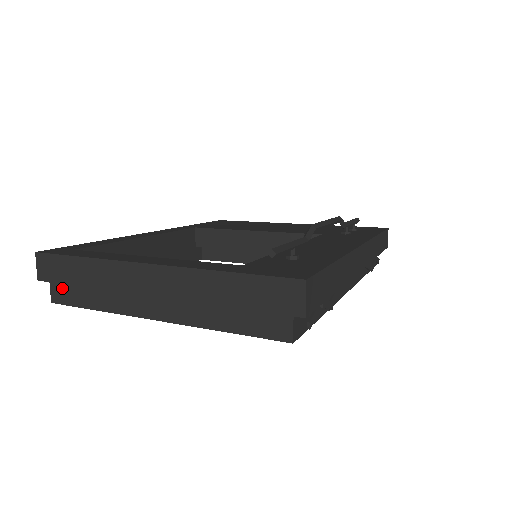
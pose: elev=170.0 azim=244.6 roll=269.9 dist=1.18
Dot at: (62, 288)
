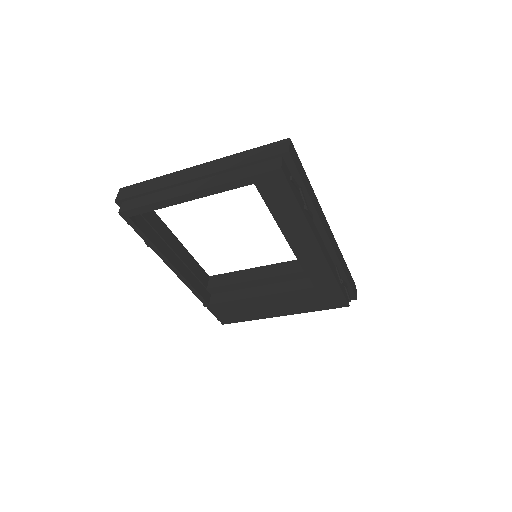
Dot at: (130, 202)
